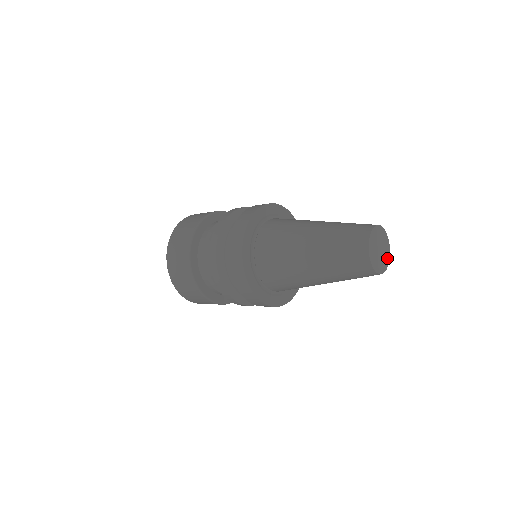
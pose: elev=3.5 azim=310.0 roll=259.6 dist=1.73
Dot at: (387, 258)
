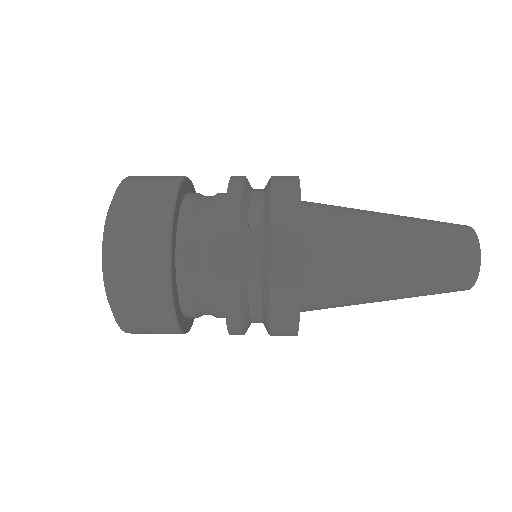
Dot at: occluded
